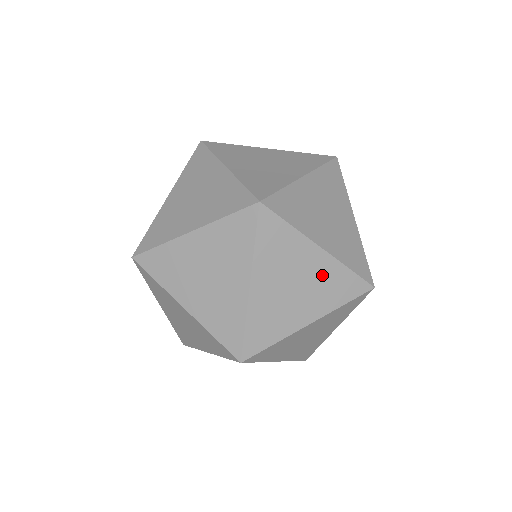
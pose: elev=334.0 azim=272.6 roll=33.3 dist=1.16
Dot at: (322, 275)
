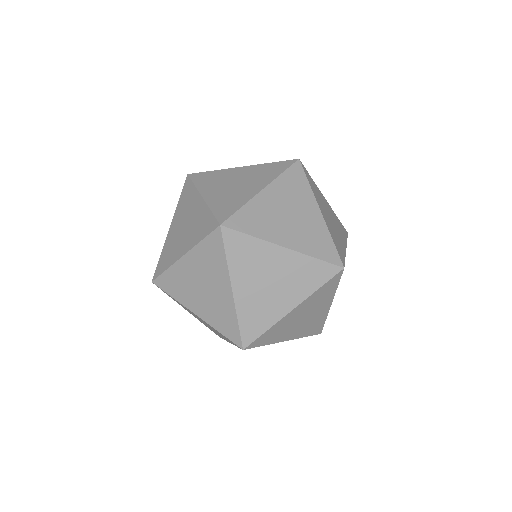
Dot at: occluded
